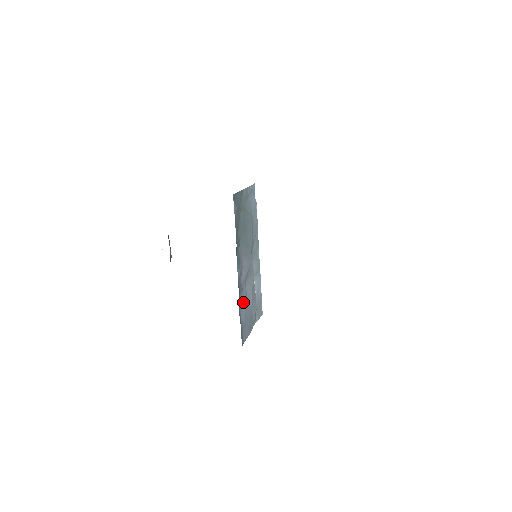
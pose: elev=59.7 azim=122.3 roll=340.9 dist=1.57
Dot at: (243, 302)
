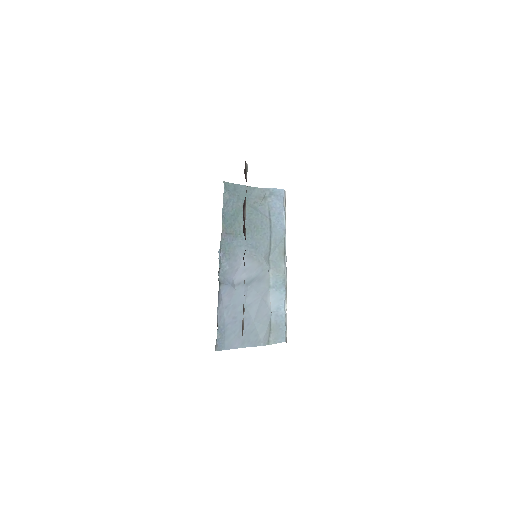
Dot at: (235, 304)
